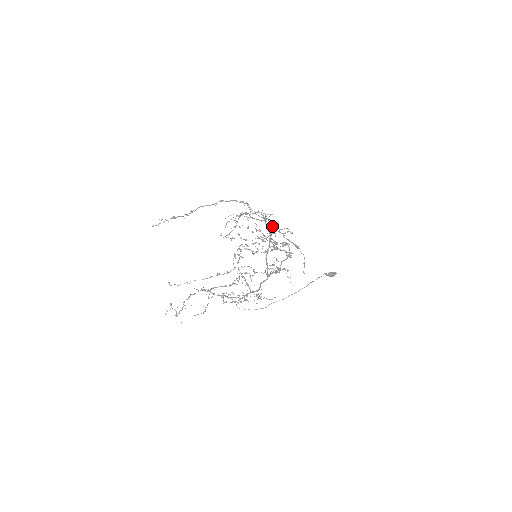
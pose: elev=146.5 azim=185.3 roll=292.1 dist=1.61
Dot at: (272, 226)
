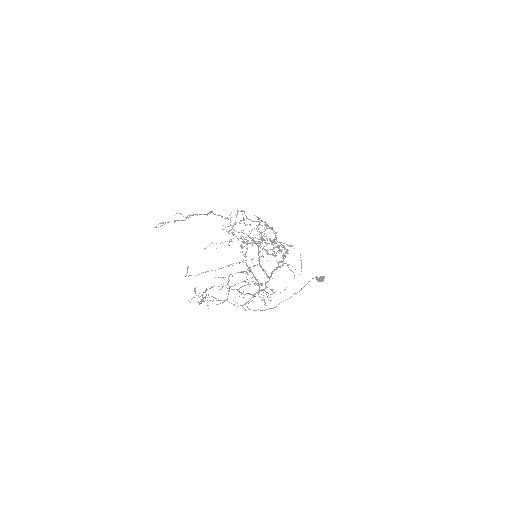
Dot at: occluded
